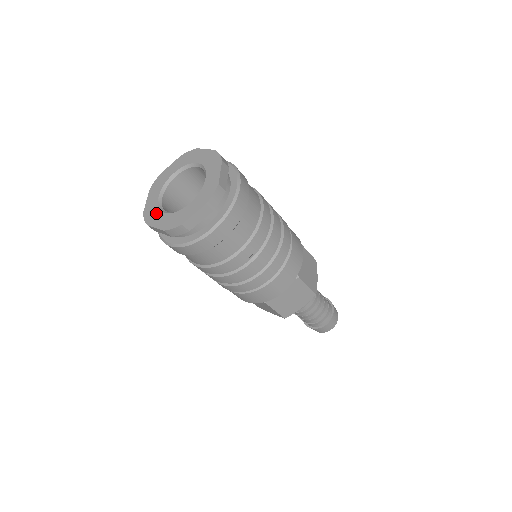
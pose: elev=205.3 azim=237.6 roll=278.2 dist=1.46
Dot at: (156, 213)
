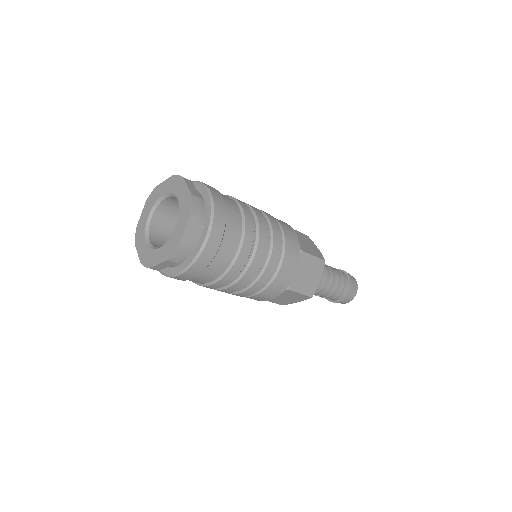
Dot at: (152, 254)
